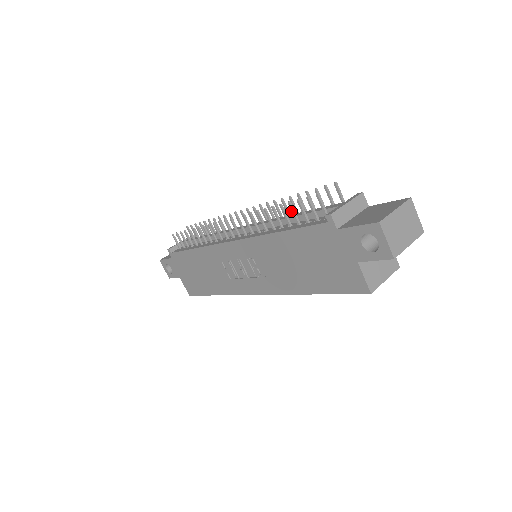
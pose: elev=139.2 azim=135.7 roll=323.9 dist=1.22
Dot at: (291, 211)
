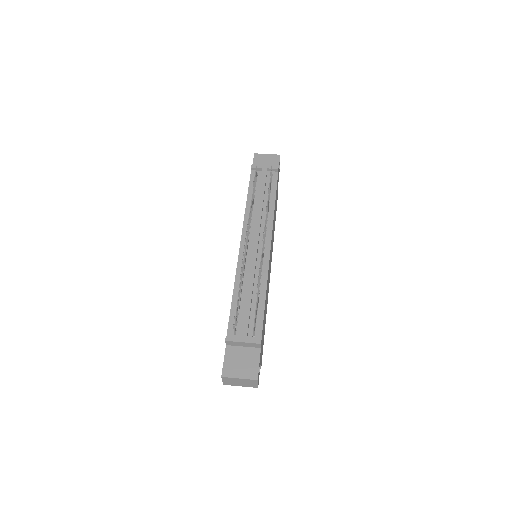
Dot at: (237, 301)
